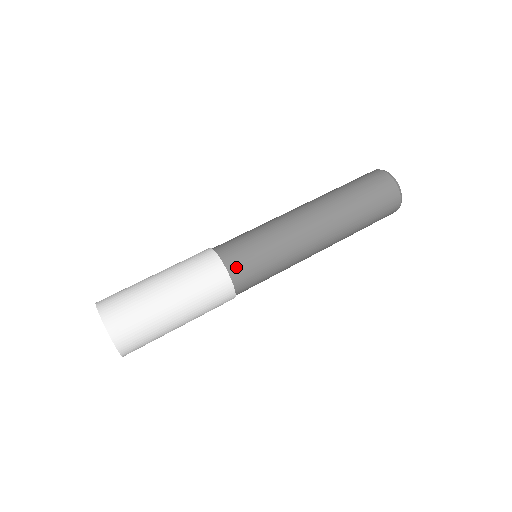
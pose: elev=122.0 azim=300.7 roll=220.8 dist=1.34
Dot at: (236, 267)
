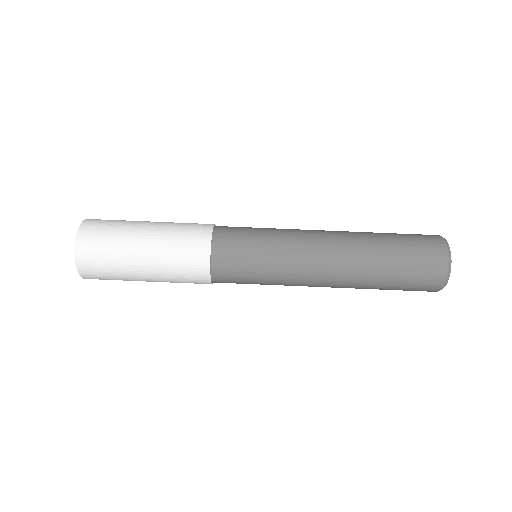
Dot at: (221, 274)
